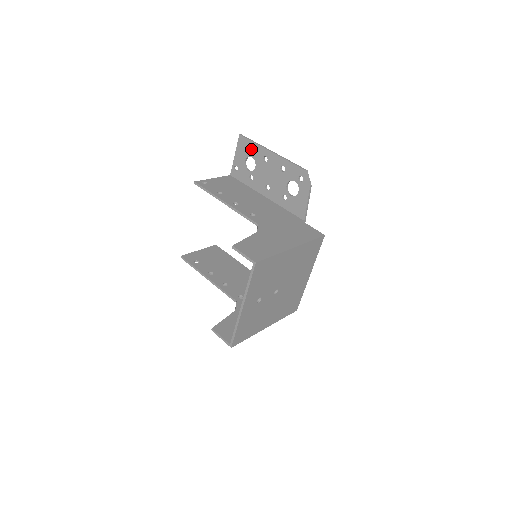
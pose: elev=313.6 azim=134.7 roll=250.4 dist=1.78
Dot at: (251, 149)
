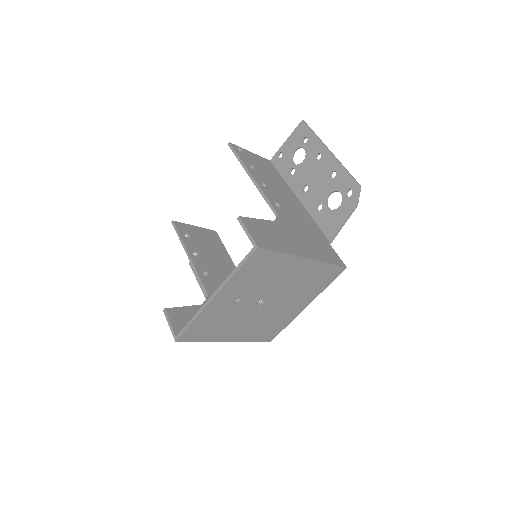
Dot at: (308, 140)
